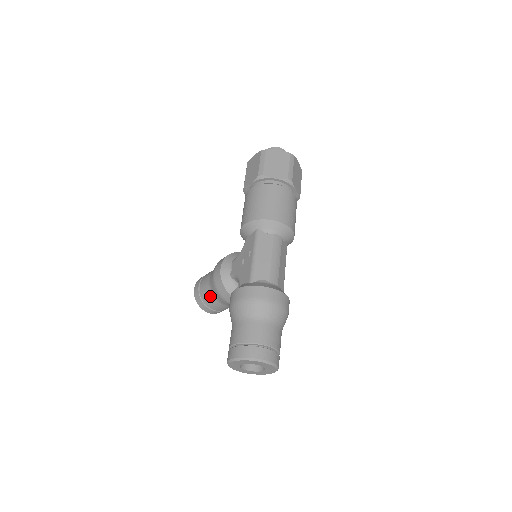
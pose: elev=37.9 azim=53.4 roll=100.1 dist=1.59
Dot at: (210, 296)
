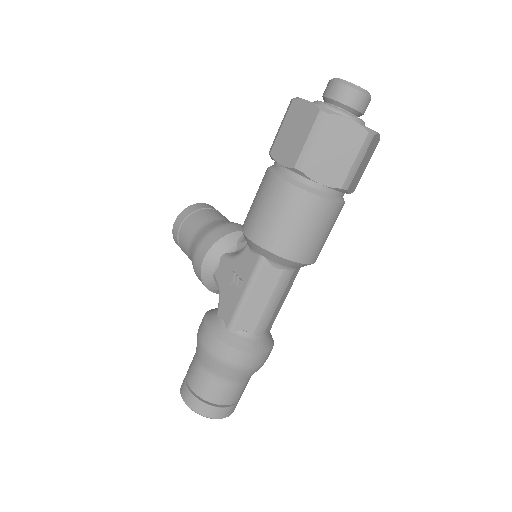
Dot at: (189, 257)
